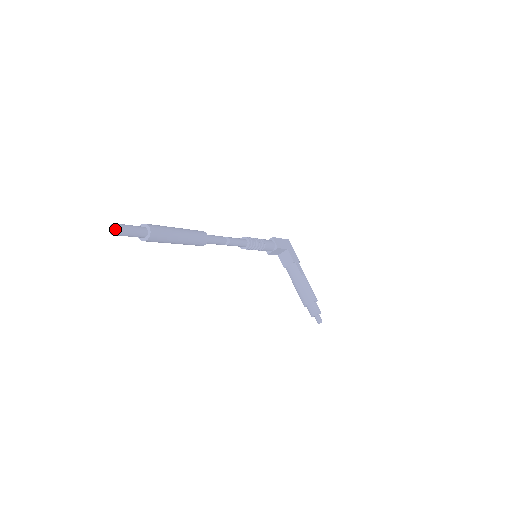
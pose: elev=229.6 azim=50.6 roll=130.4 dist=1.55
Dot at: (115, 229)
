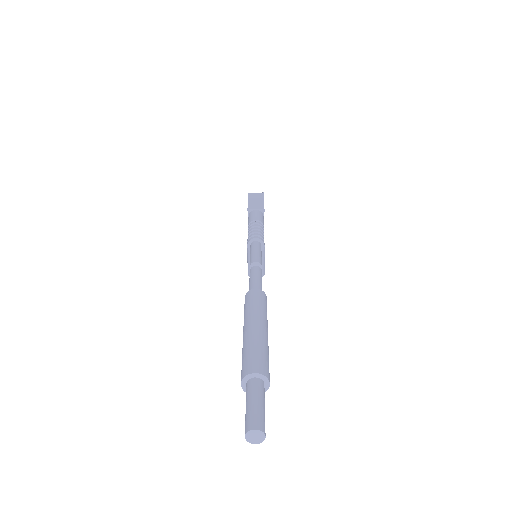
Dot at: (259, 439)
